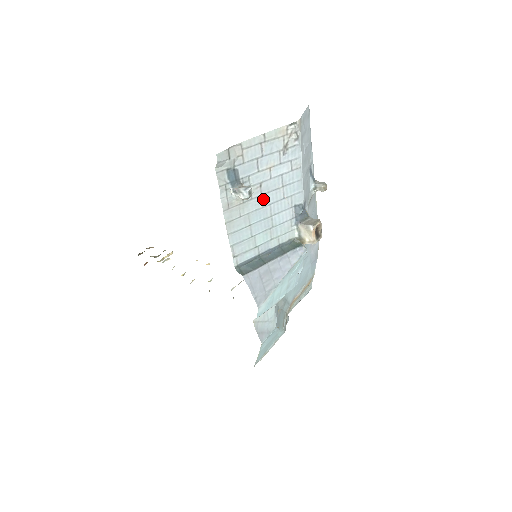
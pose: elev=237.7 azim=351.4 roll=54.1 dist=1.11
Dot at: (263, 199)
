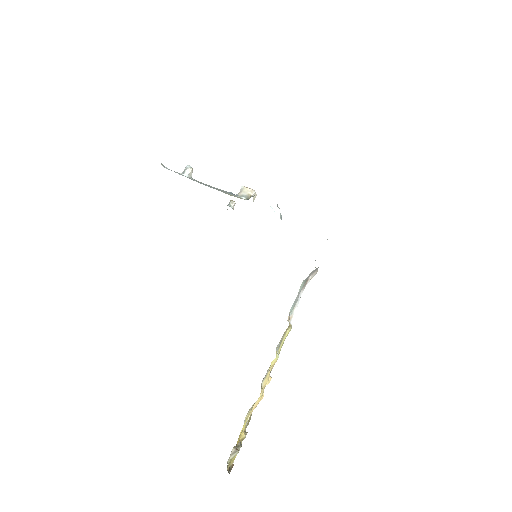
Dot at: occluded
